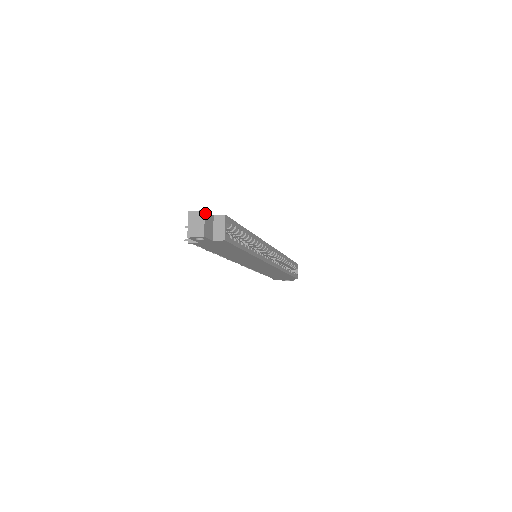
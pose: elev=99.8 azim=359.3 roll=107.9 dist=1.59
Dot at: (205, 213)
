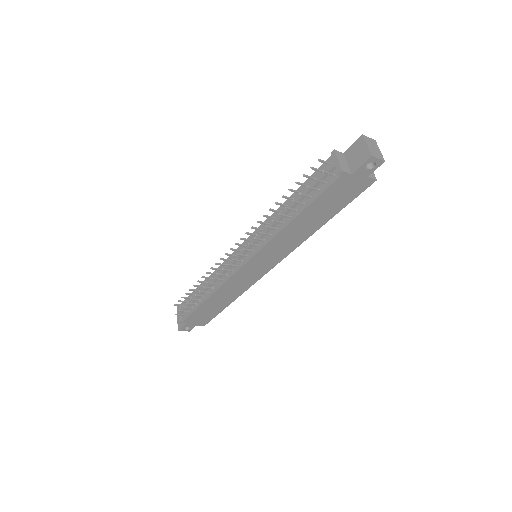
Dot at: (375, 143)
